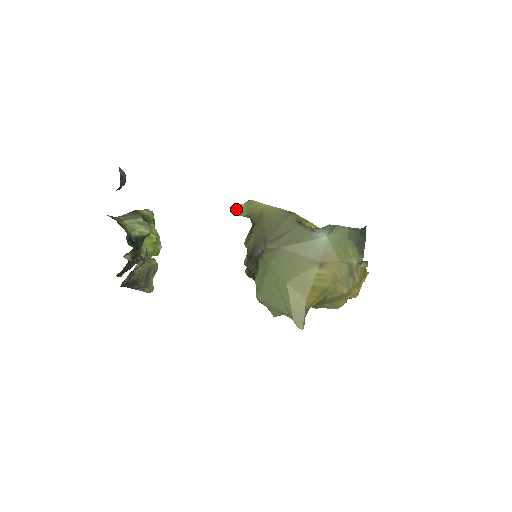
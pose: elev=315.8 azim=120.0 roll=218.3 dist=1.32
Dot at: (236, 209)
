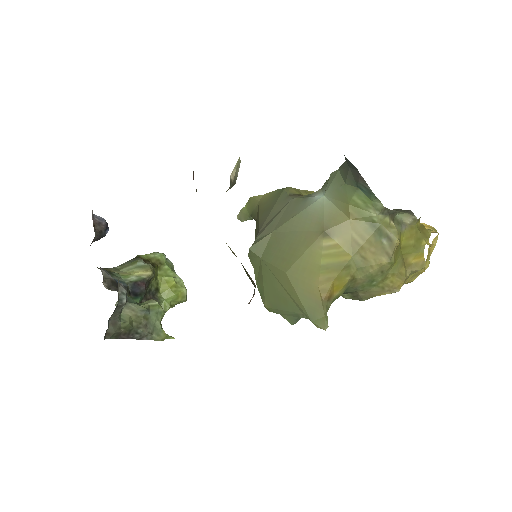
Dot at: (240, 215)
